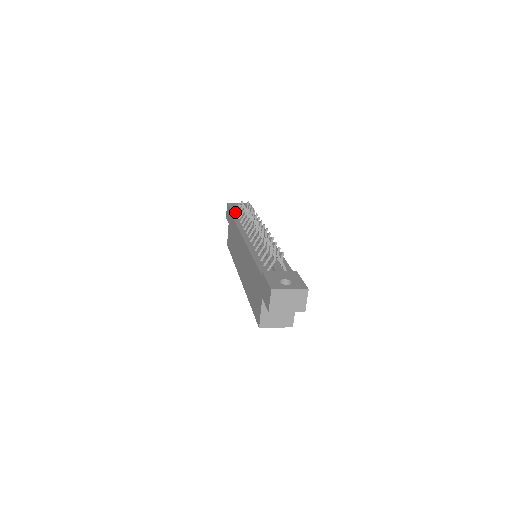
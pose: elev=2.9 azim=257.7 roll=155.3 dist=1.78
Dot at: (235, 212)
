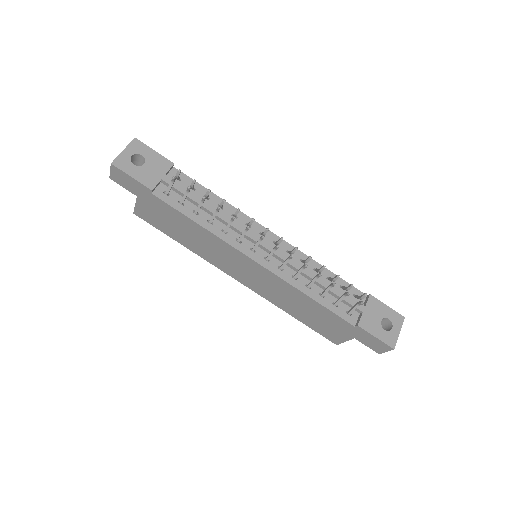
Dot at: (155, 187)
